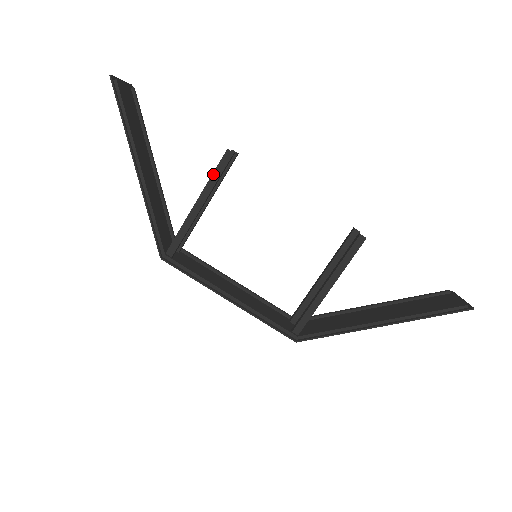
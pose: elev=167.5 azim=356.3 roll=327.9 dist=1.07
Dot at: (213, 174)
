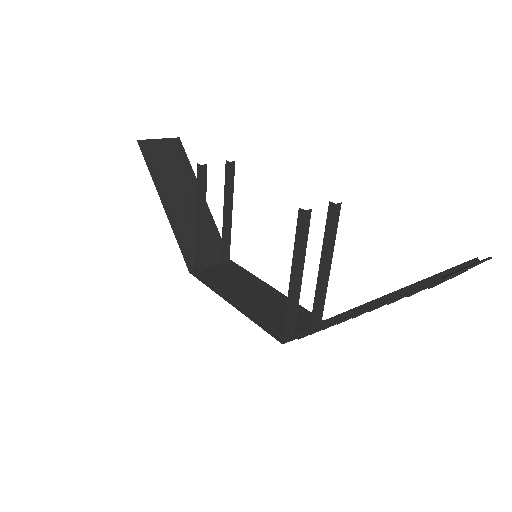
Dot at: (197, 189)
